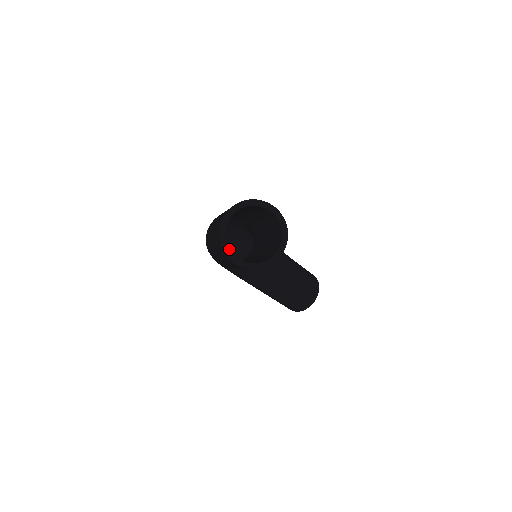
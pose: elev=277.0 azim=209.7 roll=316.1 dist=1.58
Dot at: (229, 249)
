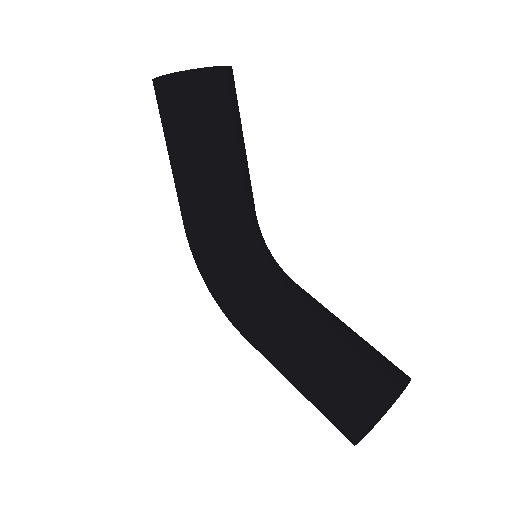
Dot at: occluded
